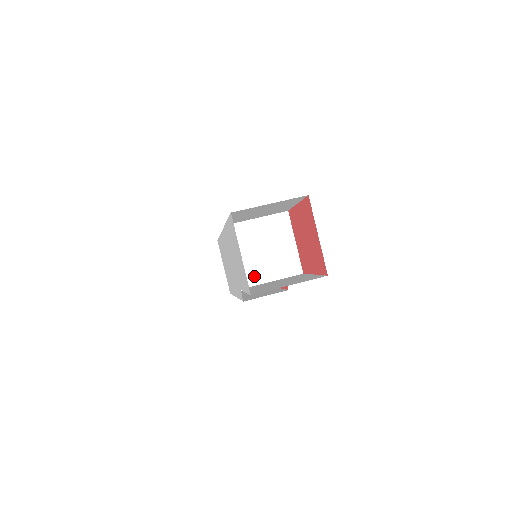
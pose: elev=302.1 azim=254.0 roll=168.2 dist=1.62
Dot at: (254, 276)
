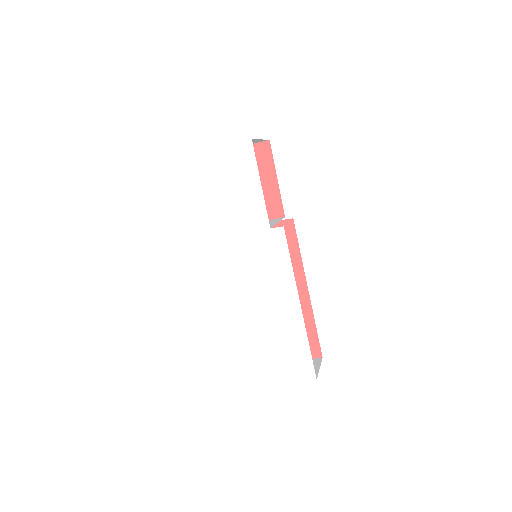
Dot at: occluded
